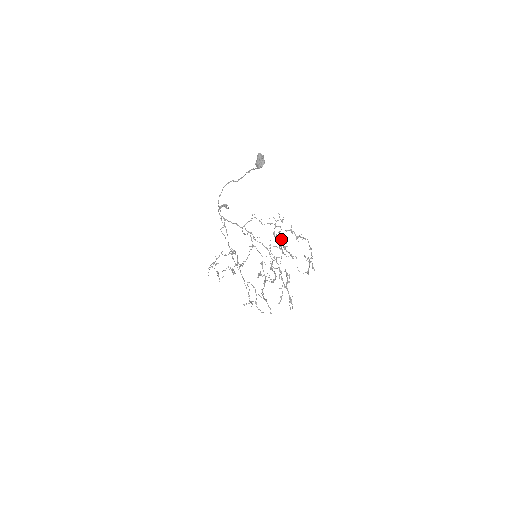
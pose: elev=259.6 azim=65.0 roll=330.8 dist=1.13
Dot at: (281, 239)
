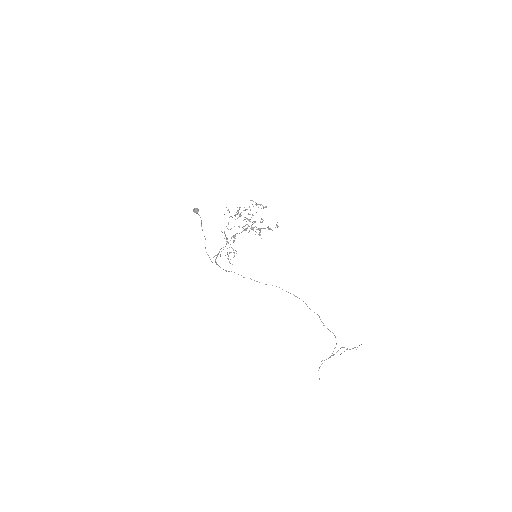
Dot at: (239, 216)
